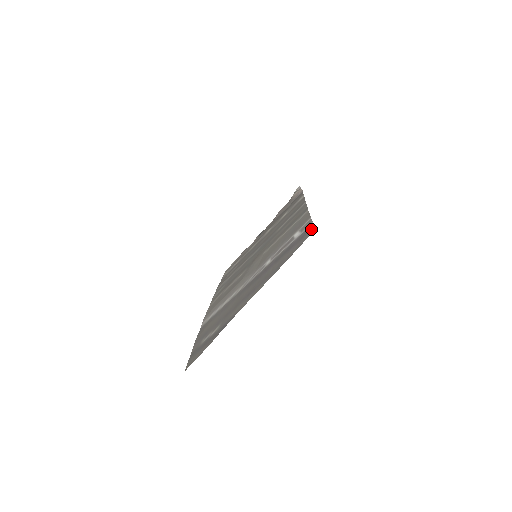
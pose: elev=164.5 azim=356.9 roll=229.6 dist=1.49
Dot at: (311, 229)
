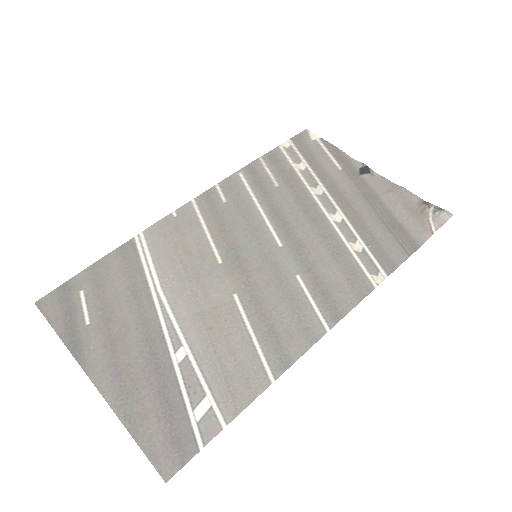
Dot at: (178, 464)
